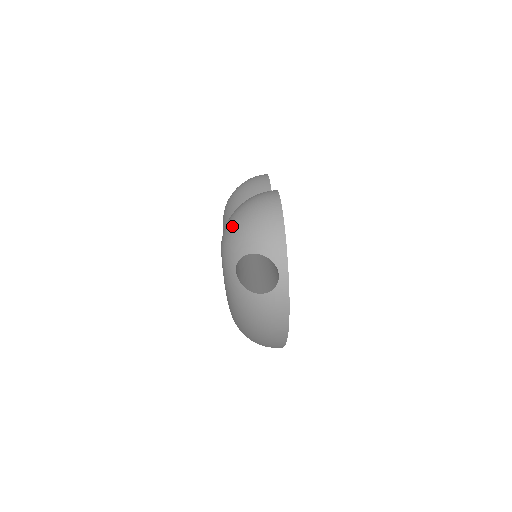
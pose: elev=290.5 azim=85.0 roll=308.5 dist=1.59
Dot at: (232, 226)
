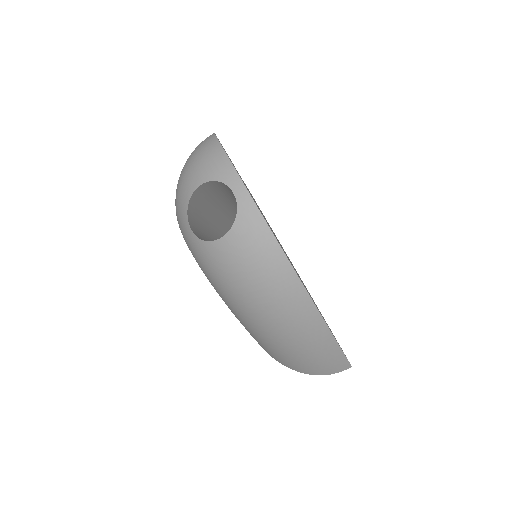
Dot at: occluded
